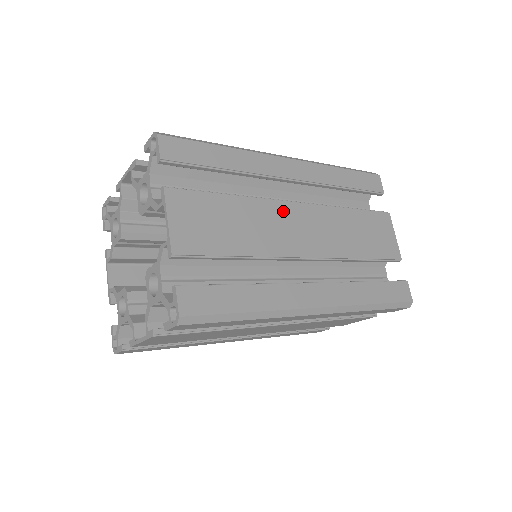
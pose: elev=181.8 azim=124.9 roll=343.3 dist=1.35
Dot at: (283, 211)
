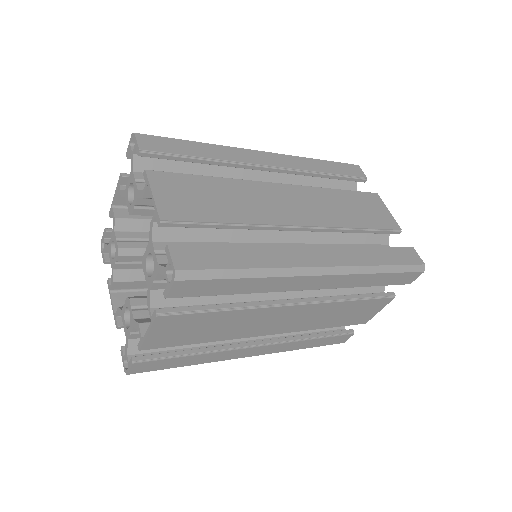
Dot at: (268, 190)
